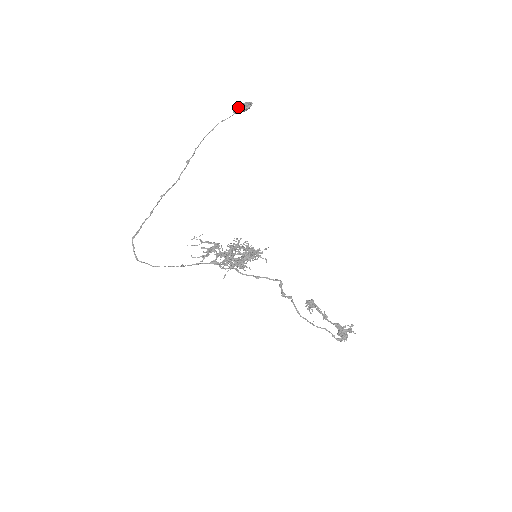
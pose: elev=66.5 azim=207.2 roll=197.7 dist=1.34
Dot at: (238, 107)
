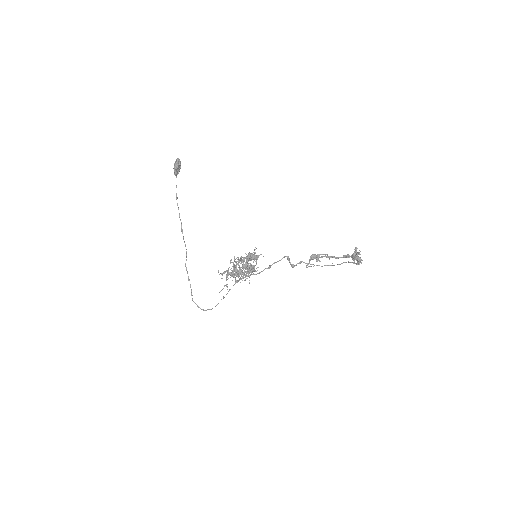
Dot at: occluded
